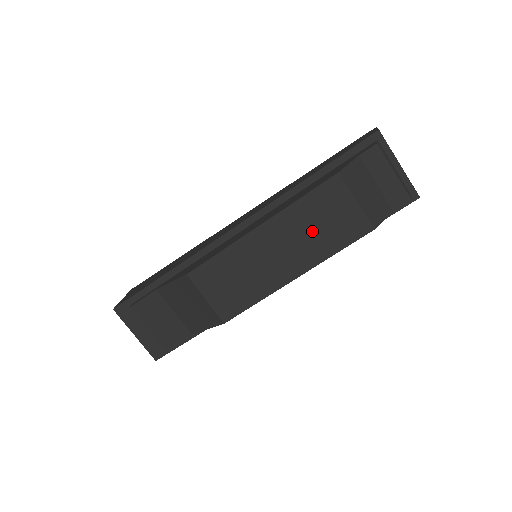
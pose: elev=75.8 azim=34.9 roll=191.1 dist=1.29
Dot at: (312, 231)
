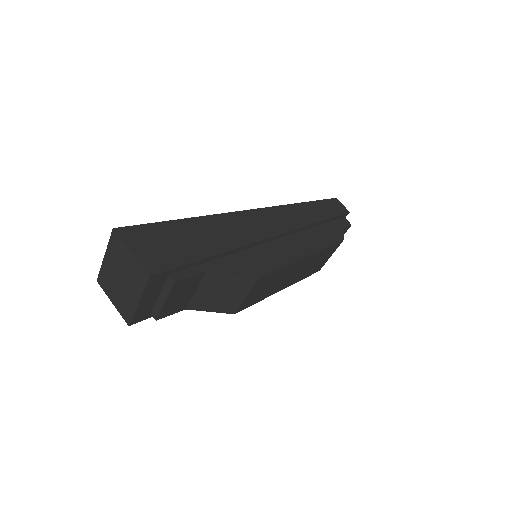
Dot at: (311, 266)
